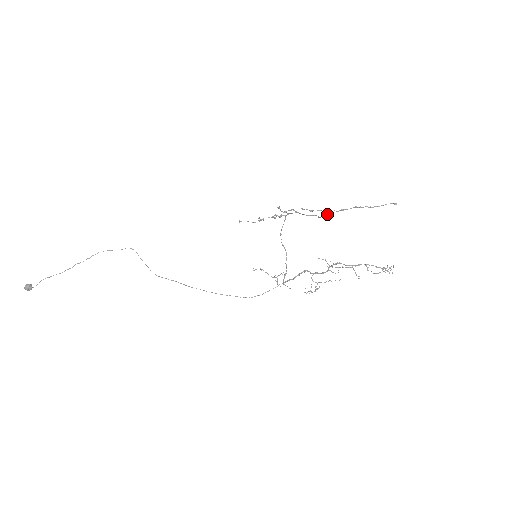
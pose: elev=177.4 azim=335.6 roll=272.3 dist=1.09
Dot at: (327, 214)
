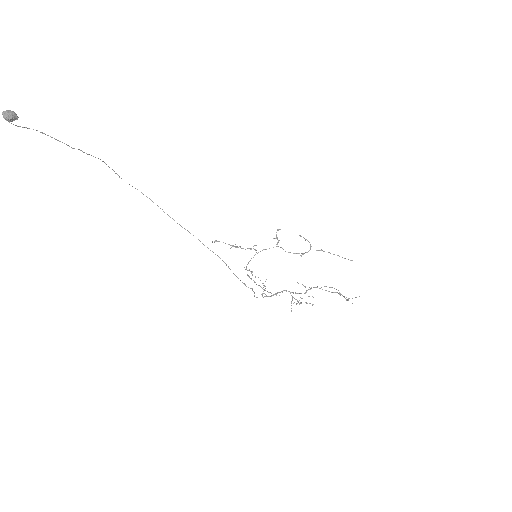
Dot at: occluded
